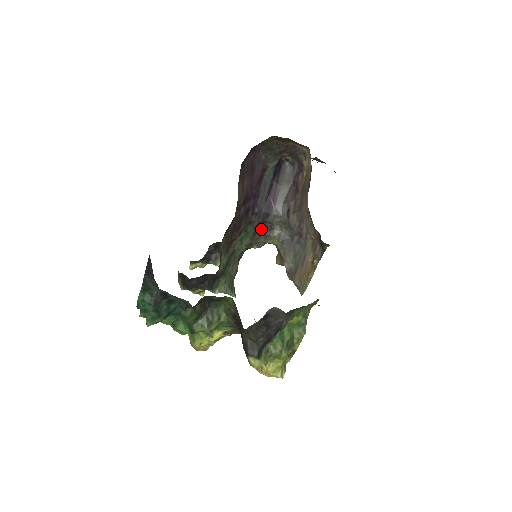
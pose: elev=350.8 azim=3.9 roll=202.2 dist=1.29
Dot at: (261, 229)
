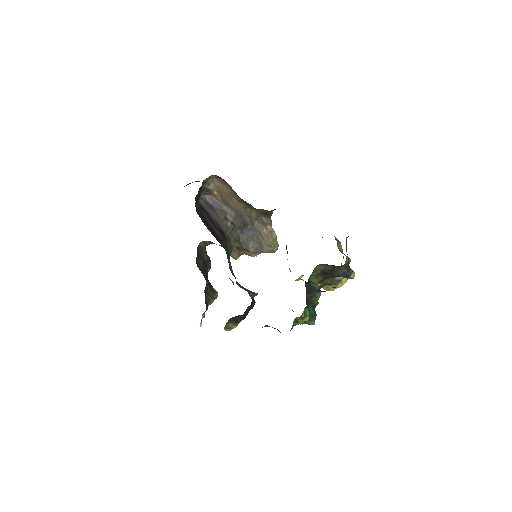
Dot at: (227, 247)
